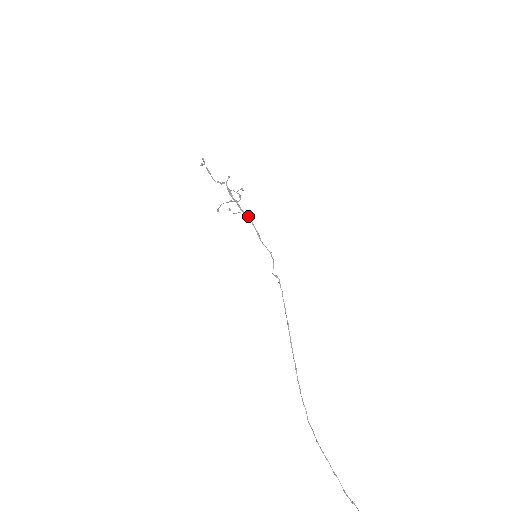
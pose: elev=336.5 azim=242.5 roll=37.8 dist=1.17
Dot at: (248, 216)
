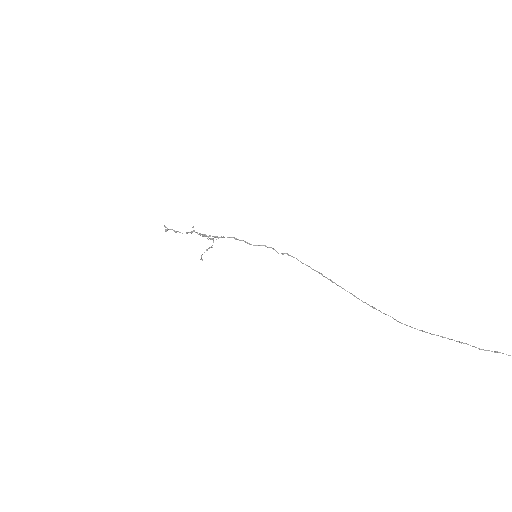
Dot at: (228, 237)
